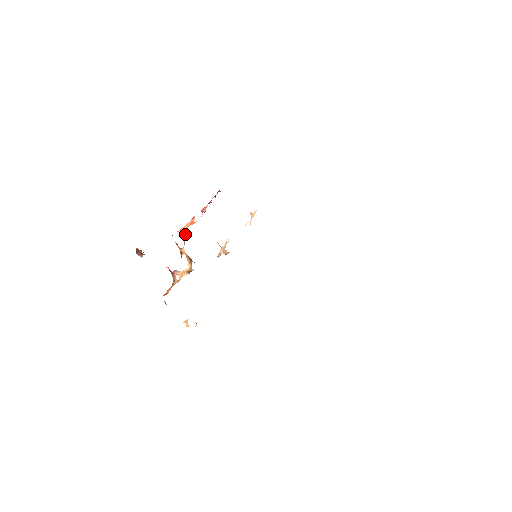
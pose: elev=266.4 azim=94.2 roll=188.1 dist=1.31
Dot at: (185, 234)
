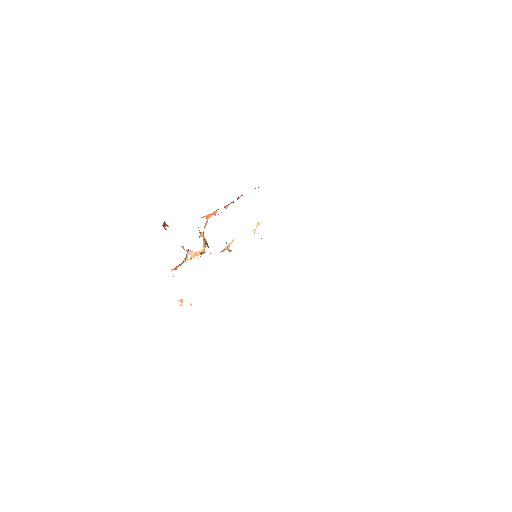
Dot at: occluded
